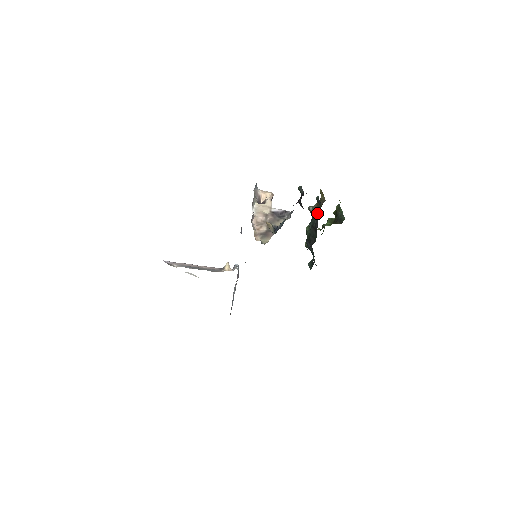
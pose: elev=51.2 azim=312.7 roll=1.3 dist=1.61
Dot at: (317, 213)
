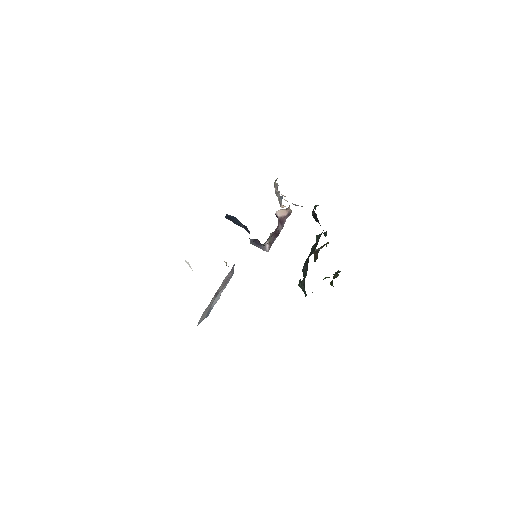
Dot at: occluded
